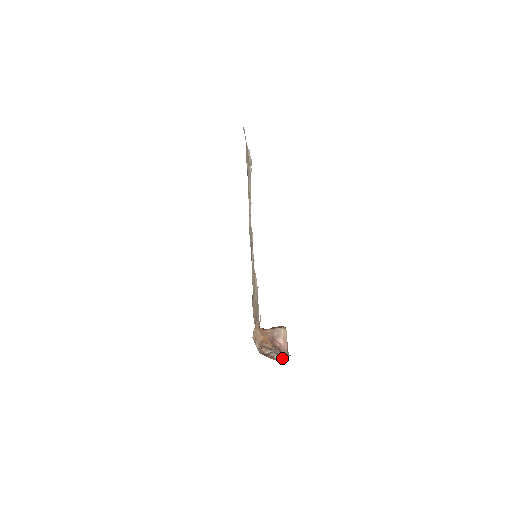
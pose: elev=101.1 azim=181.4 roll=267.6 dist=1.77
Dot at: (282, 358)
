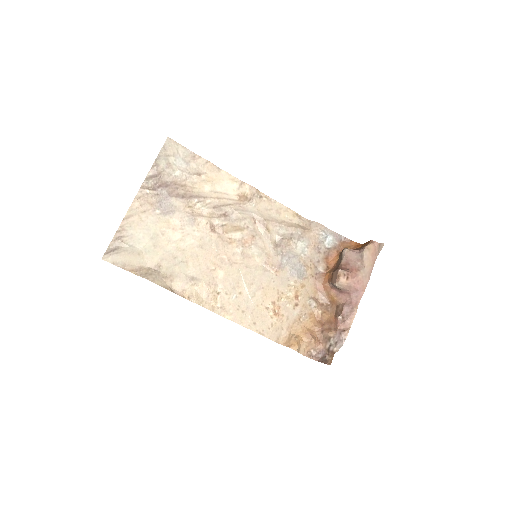
Dot at: (341, 345)
